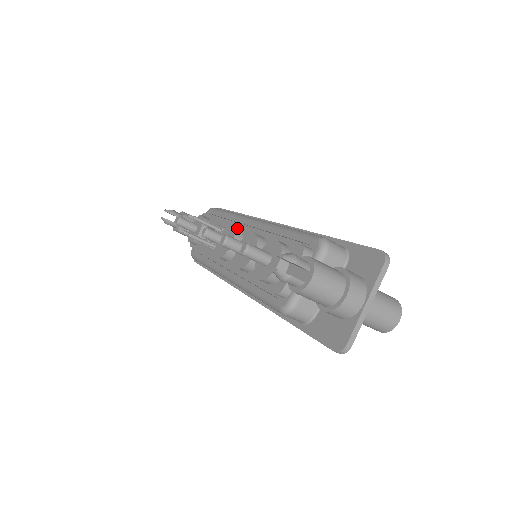
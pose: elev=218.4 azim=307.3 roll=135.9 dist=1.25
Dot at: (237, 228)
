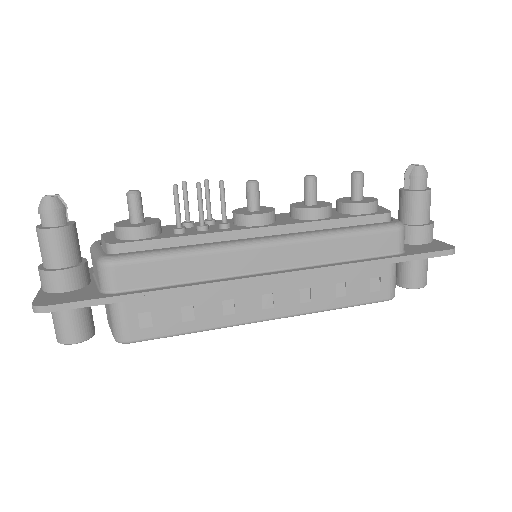
Dot at: occluded
